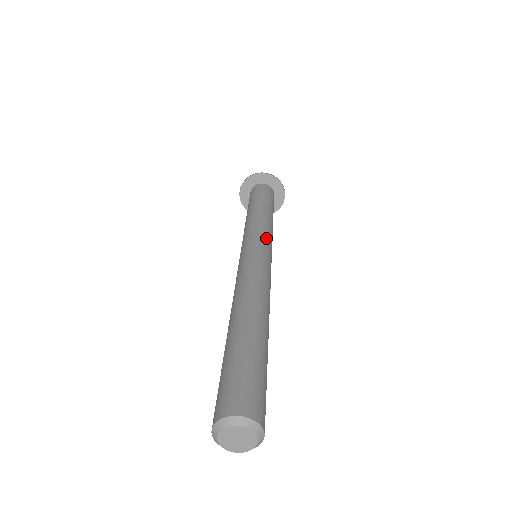
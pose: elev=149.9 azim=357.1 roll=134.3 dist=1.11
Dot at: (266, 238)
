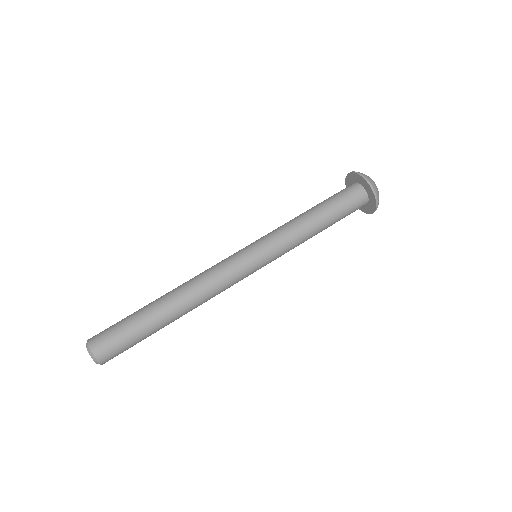
Dot at: occluded
